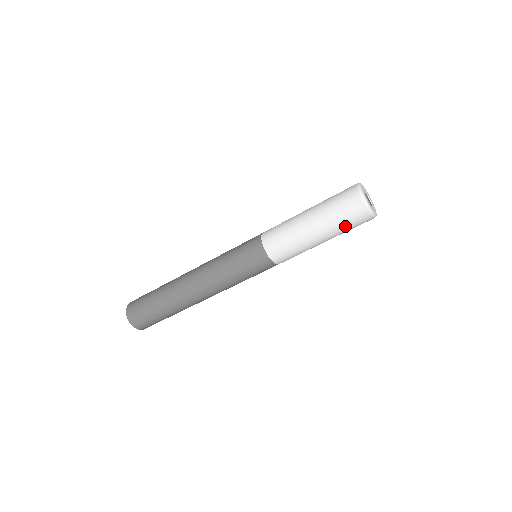
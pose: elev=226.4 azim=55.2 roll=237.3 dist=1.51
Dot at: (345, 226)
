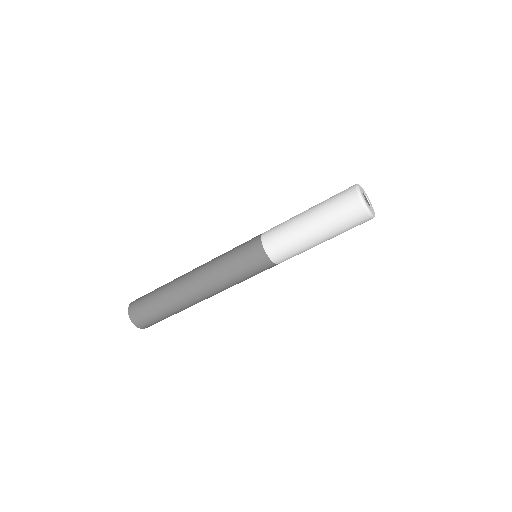
Dot at: occluded
